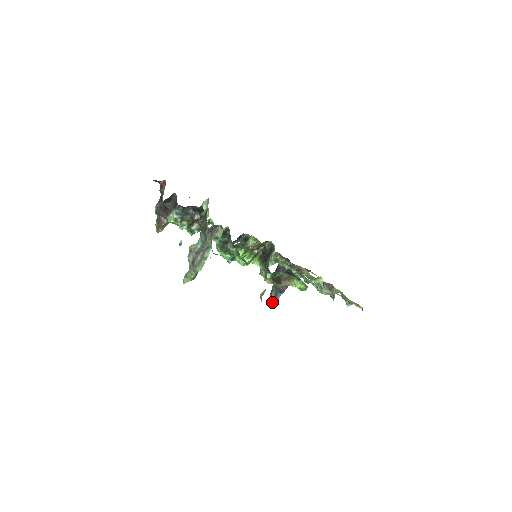
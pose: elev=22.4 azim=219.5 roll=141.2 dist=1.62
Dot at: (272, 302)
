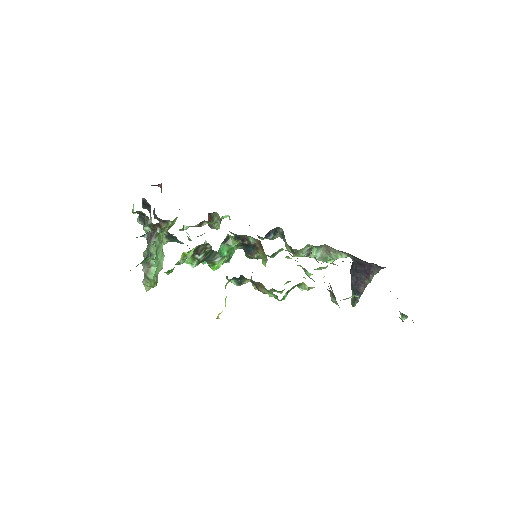
Dot at: (352, 305)
